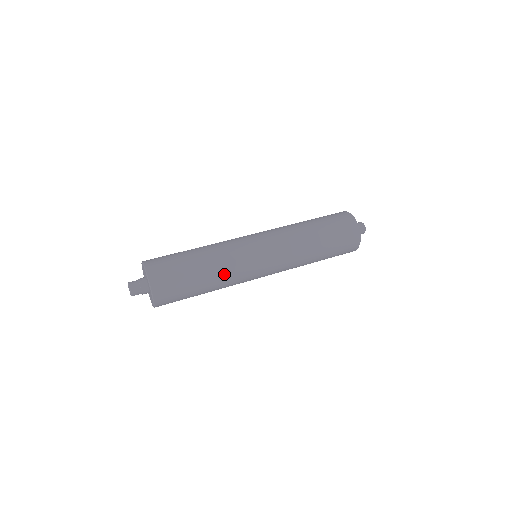
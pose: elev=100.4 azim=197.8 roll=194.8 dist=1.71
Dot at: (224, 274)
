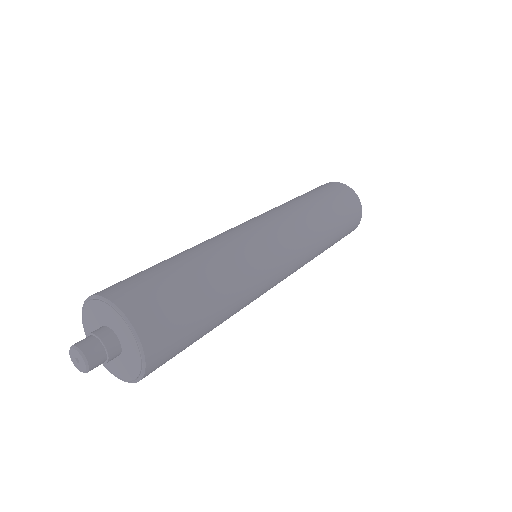
Dot at: (243, 298)
